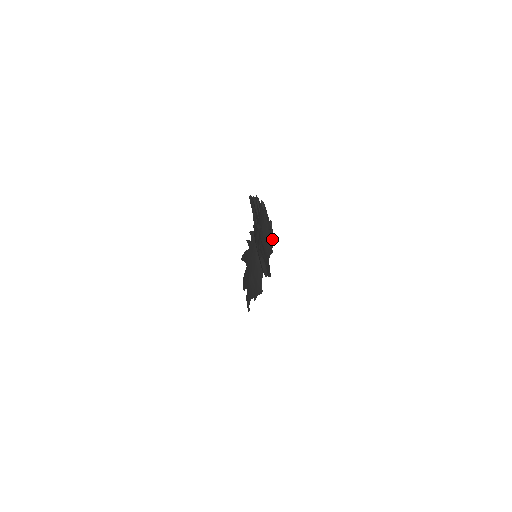
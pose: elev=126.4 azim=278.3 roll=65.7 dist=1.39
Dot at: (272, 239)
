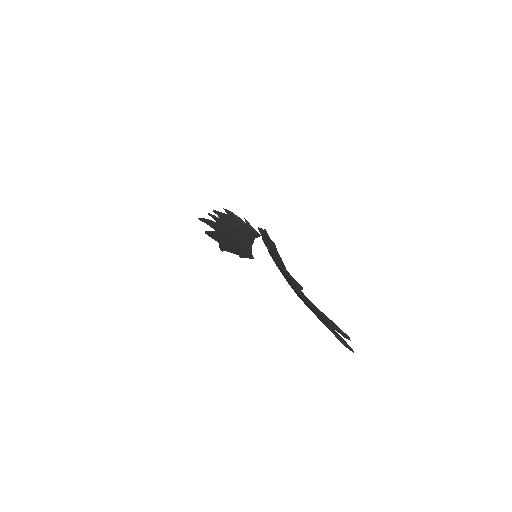
Dot at: occluded
